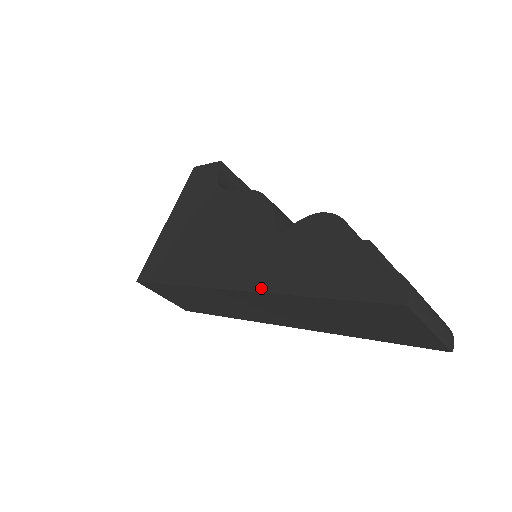
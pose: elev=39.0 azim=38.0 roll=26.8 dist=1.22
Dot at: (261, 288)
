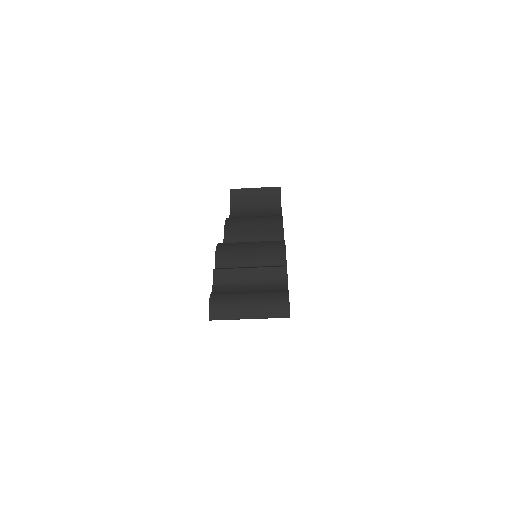
Dot at: occluded
